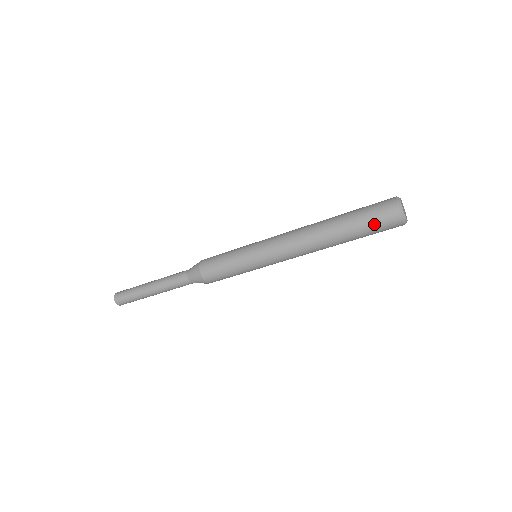
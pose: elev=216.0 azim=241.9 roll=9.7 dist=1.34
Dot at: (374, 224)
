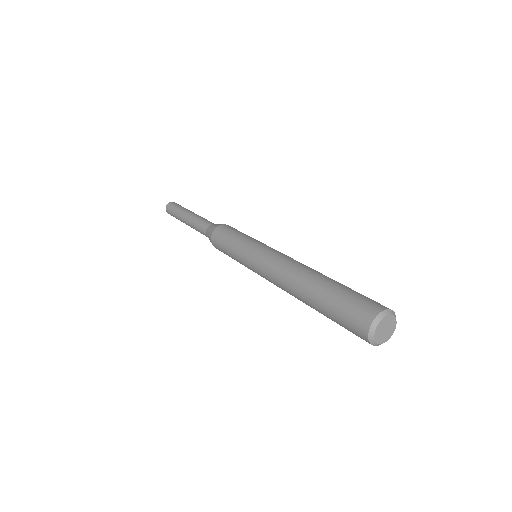
Dot at: (347, 329)
